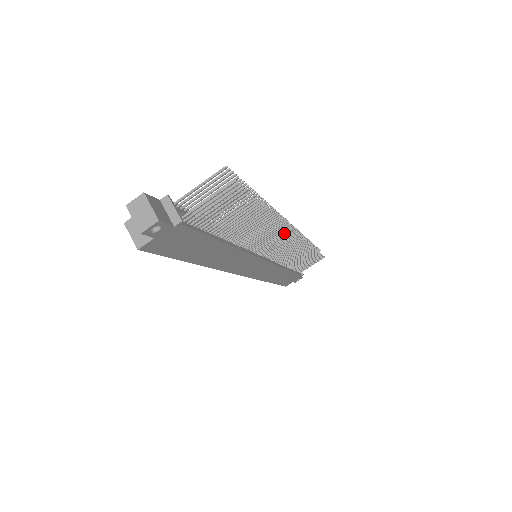
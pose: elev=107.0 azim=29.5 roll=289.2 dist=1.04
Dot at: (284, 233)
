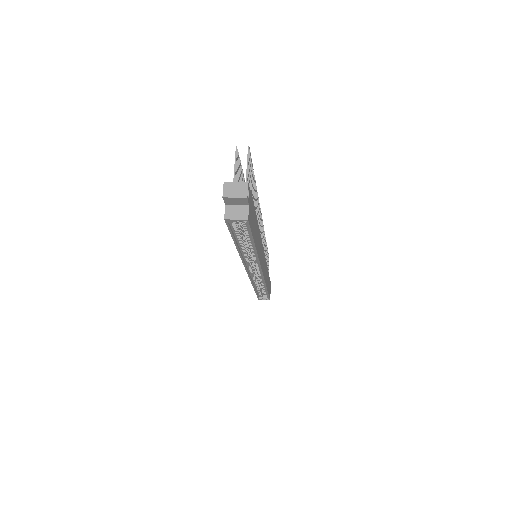
Dot at: (260, 218)
